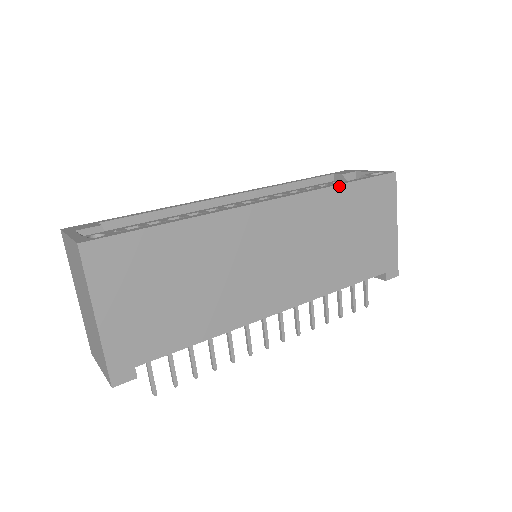
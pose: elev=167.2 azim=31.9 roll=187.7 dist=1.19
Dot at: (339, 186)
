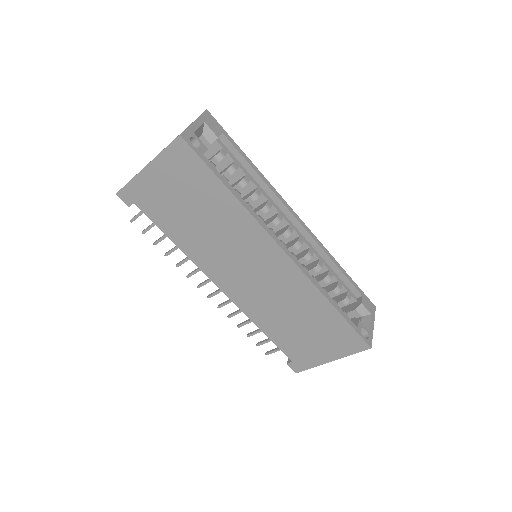
Dot at: (330, 304)
